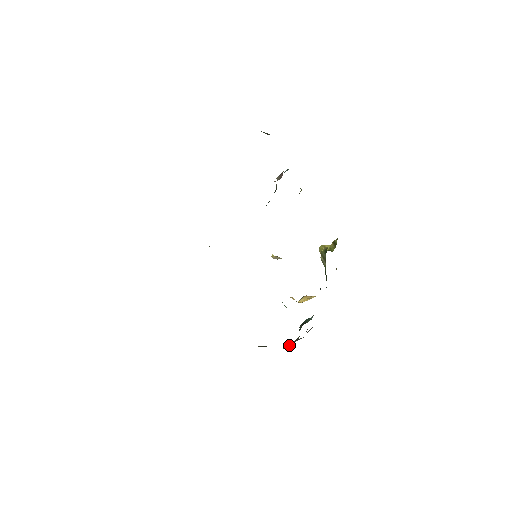
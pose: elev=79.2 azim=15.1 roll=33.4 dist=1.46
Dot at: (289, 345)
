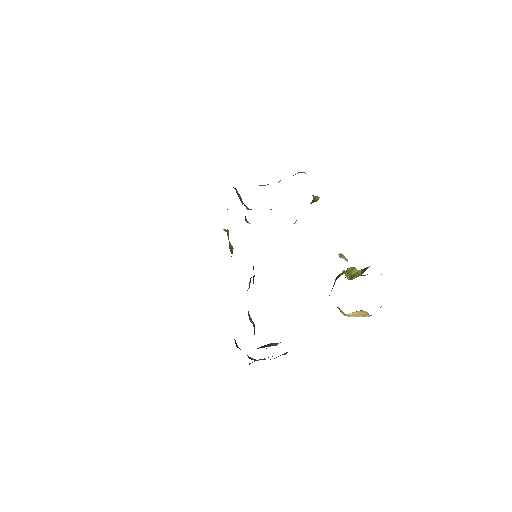
Dot at: occluded
